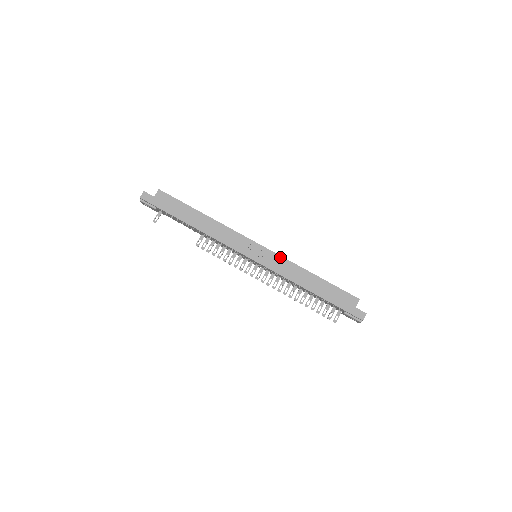
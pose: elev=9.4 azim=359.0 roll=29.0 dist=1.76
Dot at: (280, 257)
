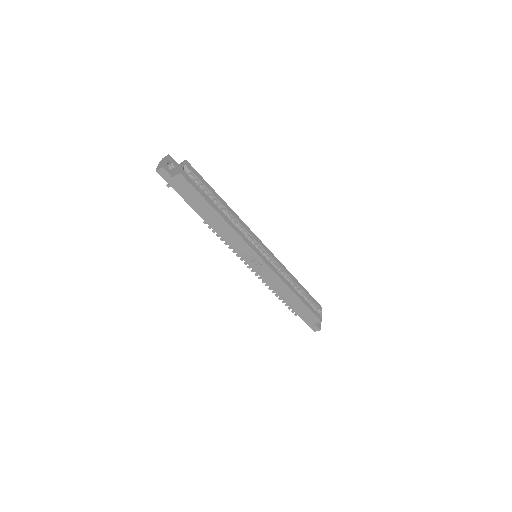
Dot at: (275, 274)
